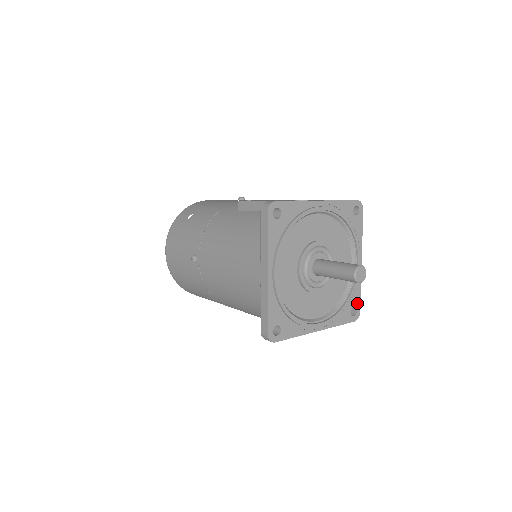
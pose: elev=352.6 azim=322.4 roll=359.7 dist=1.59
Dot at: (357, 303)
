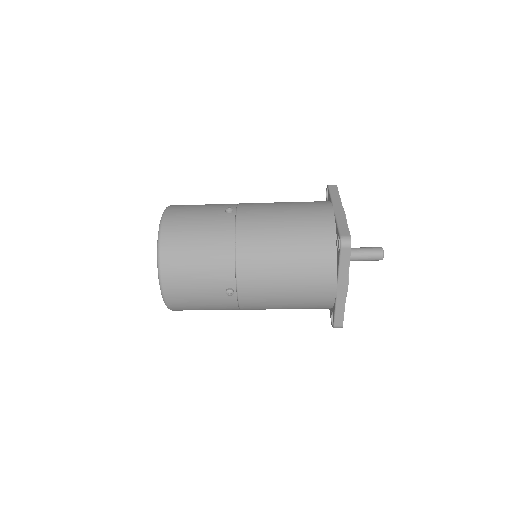
Dot at: occluded
